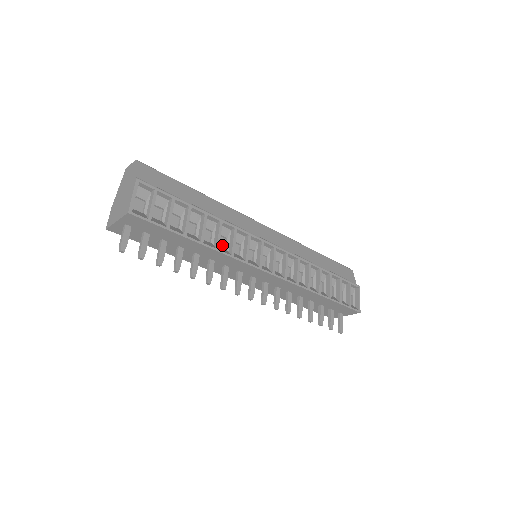
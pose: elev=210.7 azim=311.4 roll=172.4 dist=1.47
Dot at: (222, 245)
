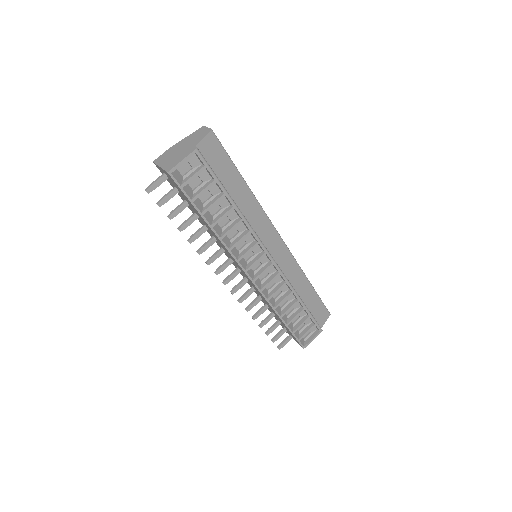
Dot at: (231, 235)
